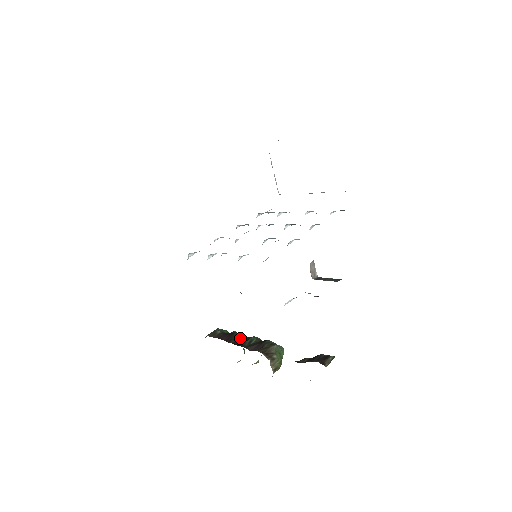
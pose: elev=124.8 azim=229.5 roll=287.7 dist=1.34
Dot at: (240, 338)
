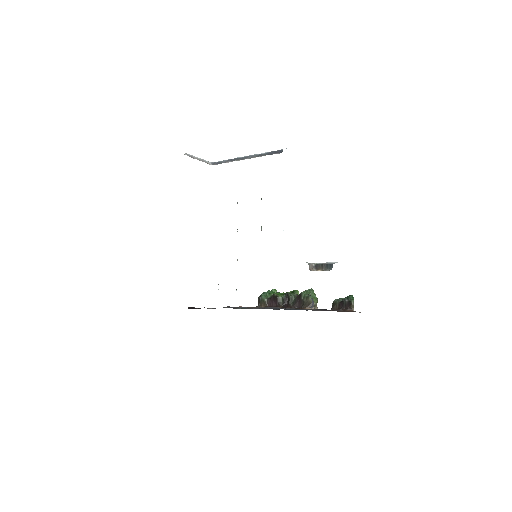
Dot at: (283, 299)
